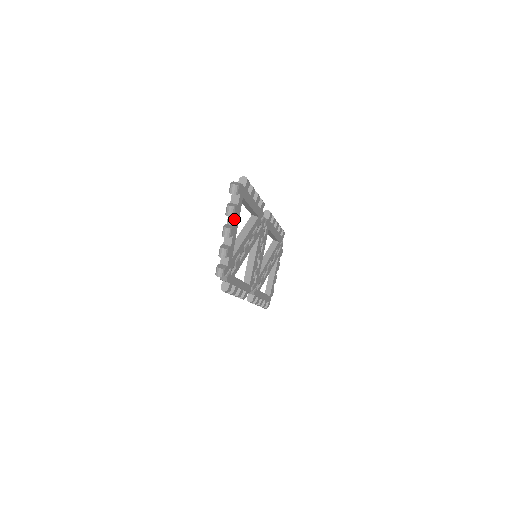
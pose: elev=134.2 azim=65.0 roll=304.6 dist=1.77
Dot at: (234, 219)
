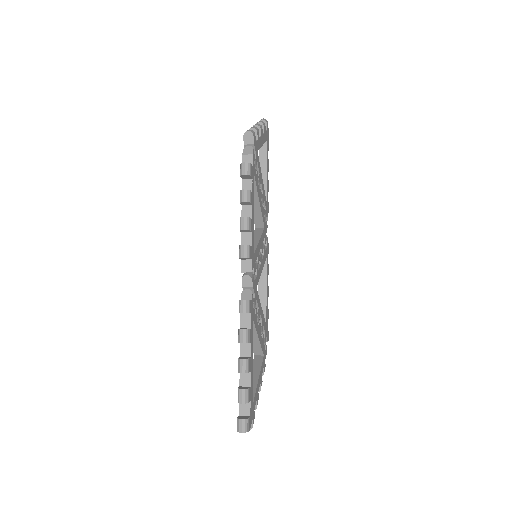
Dot at: occluded
